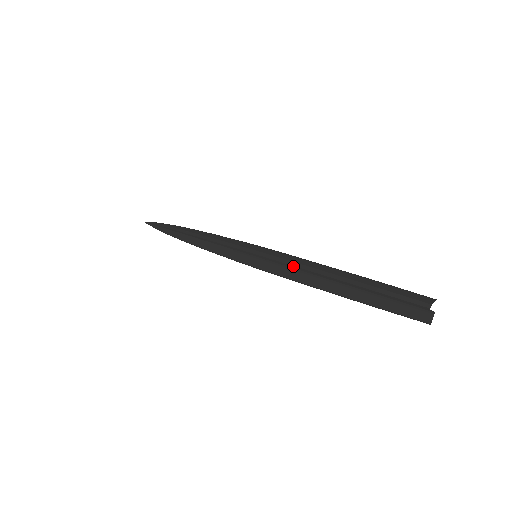
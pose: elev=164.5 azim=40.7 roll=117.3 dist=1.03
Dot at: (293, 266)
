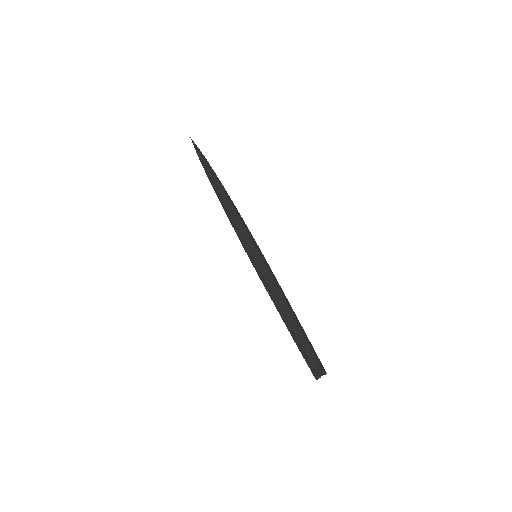
Dot at: (272, 292)
